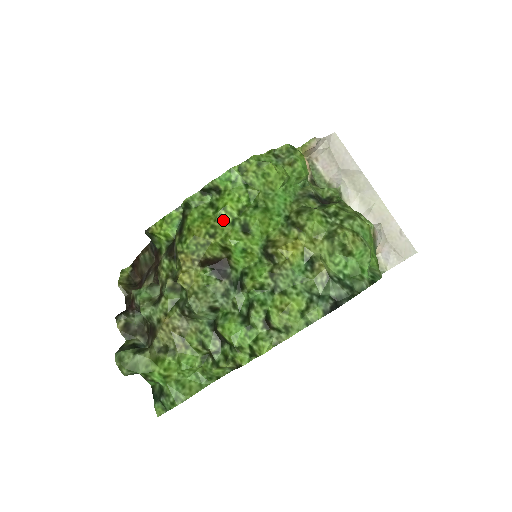
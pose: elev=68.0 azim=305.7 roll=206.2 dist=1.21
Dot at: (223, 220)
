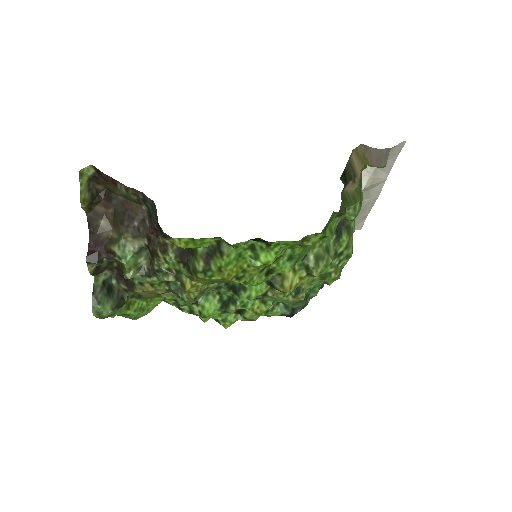
Dot at: (256, 268)
